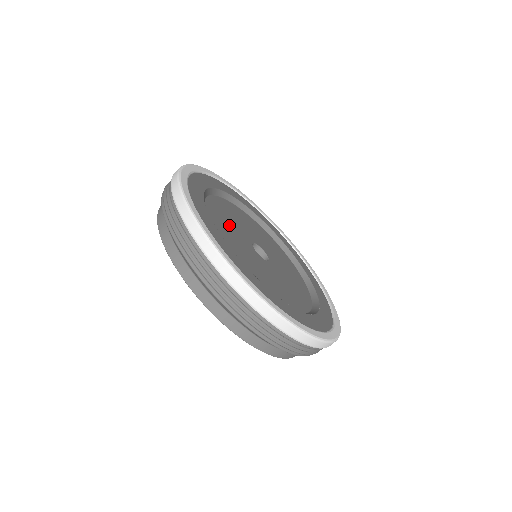
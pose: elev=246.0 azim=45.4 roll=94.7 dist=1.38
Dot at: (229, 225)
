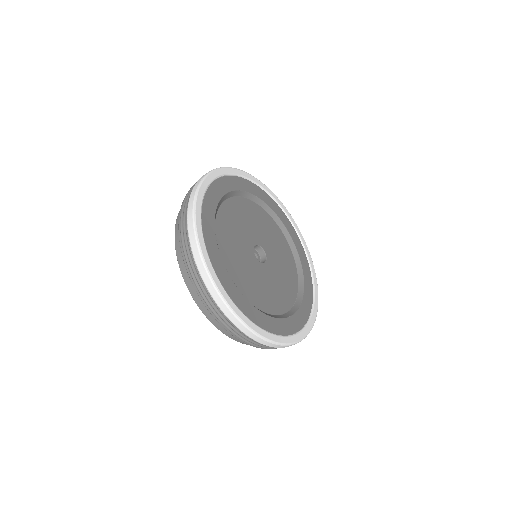
Dot at: (237, 251)
